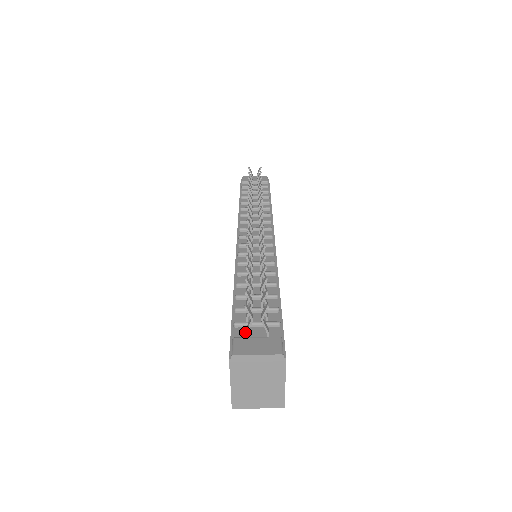
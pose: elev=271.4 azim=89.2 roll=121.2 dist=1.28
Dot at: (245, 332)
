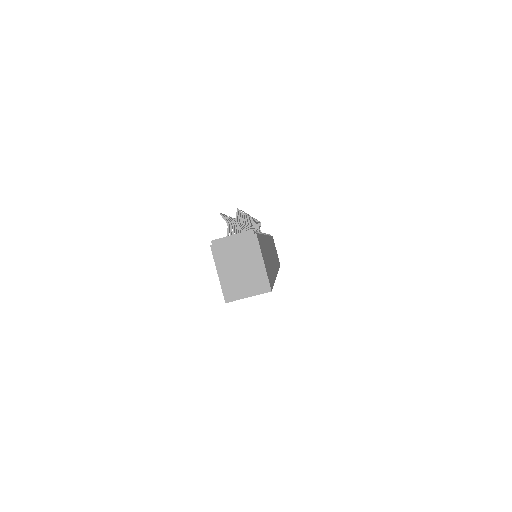
Dot at: occluded
